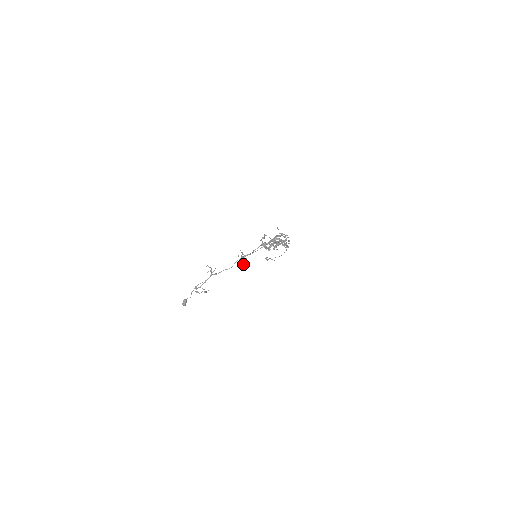
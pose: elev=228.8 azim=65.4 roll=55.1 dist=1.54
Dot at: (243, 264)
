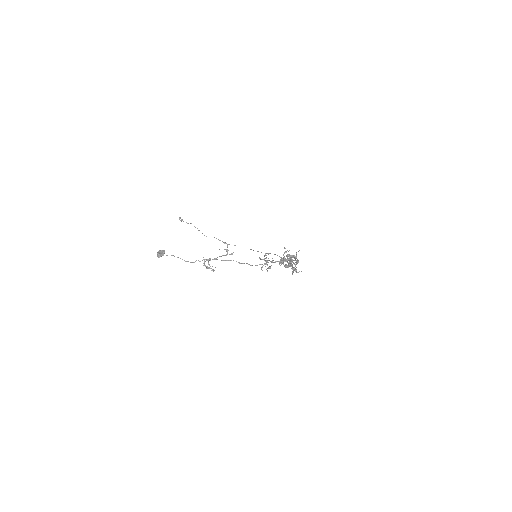
Dot at: (262, 267)
